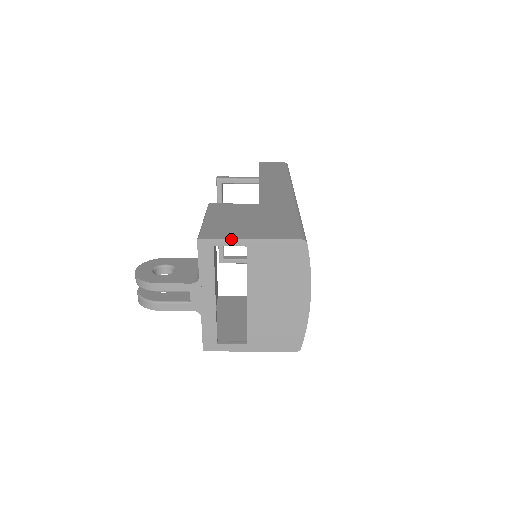
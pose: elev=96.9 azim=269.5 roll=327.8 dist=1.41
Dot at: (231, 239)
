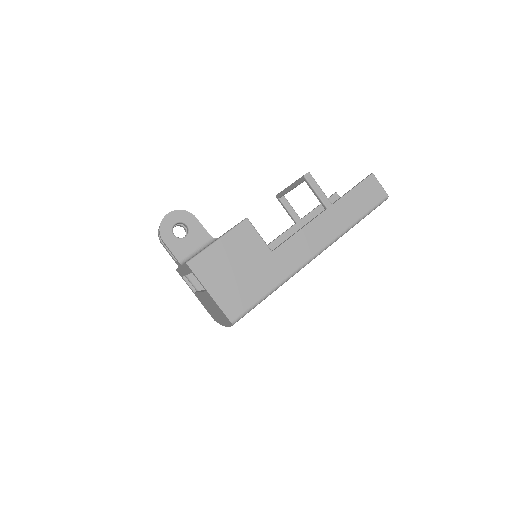
Dot at: (200, 282)
